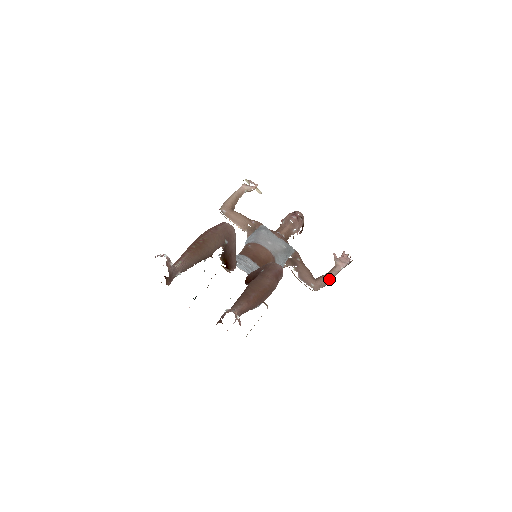
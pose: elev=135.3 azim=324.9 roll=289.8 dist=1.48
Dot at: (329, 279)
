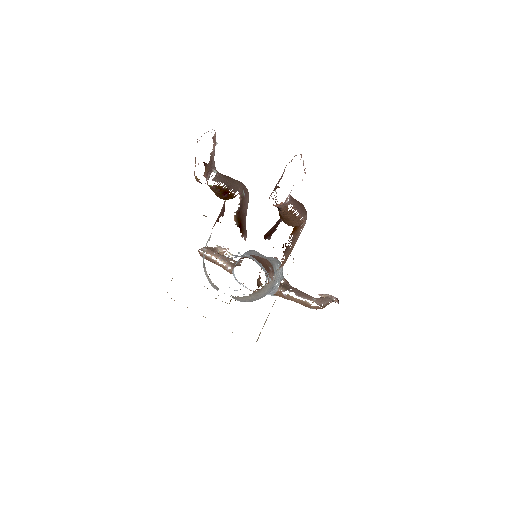
Dot at: (327, 299)
